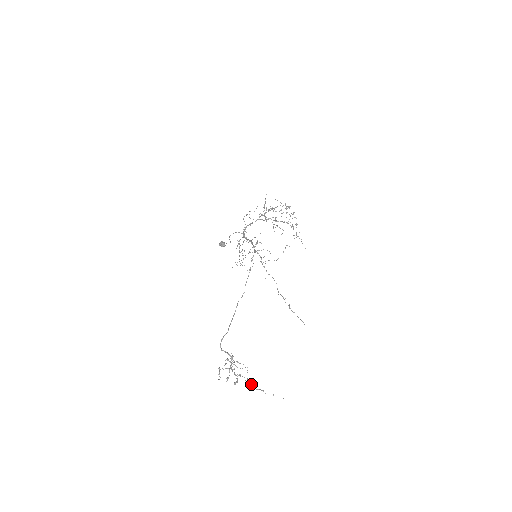
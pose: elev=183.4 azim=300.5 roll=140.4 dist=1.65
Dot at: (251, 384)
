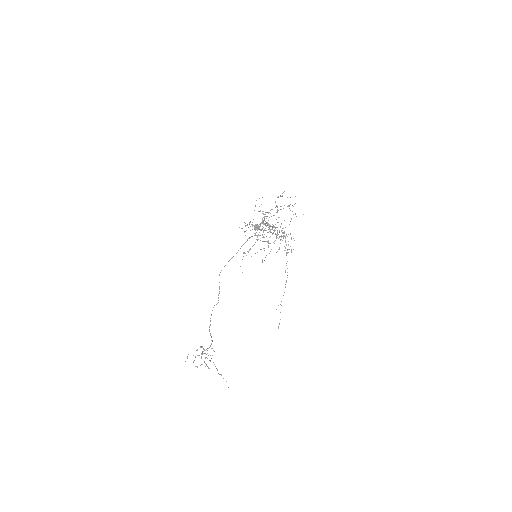
Dot at: occluded
